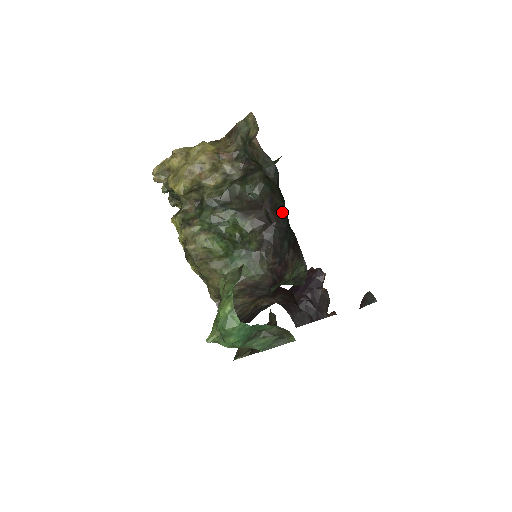
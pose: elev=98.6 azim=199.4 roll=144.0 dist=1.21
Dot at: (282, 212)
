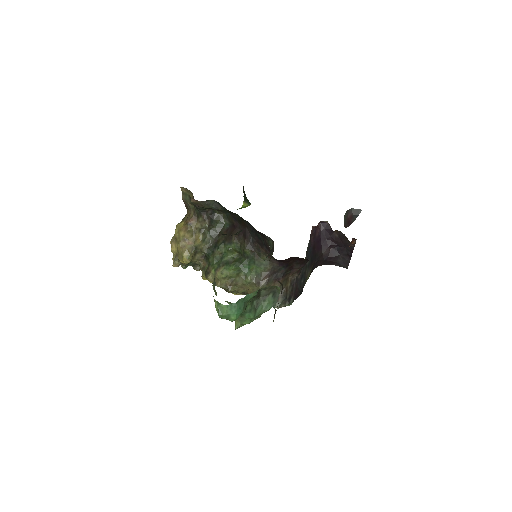
Dot at: (243, 220)
